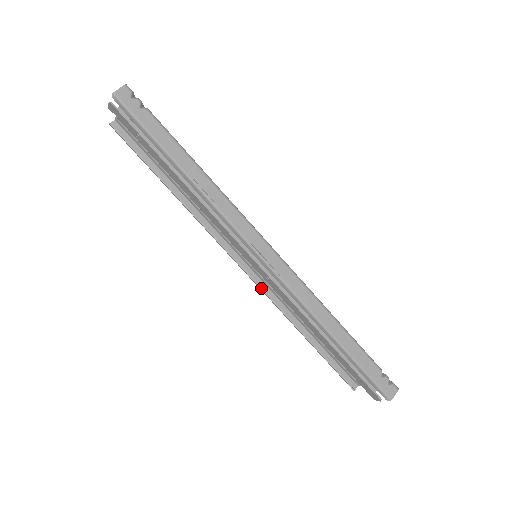
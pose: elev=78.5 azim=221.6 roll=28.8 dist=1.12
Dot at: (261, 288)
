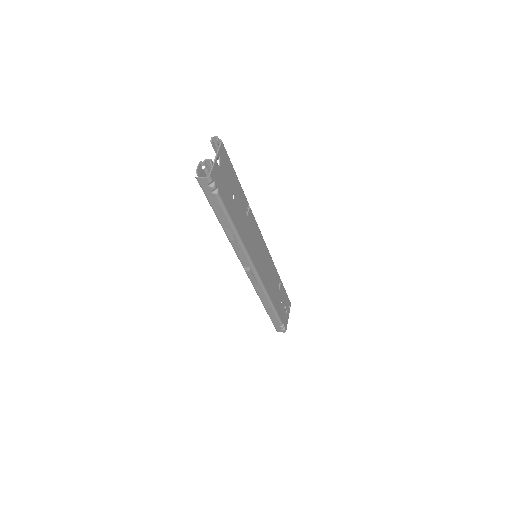
Dot at: occluded
